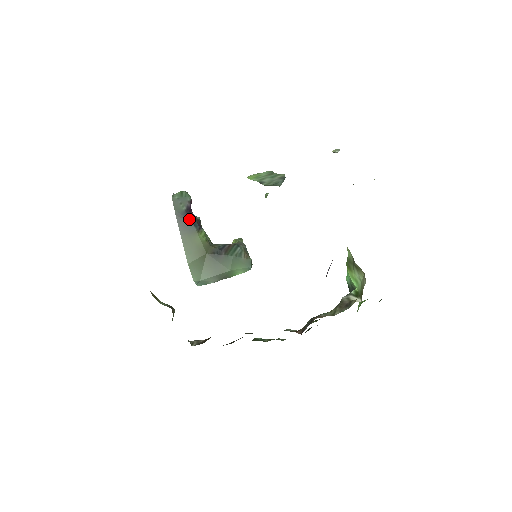
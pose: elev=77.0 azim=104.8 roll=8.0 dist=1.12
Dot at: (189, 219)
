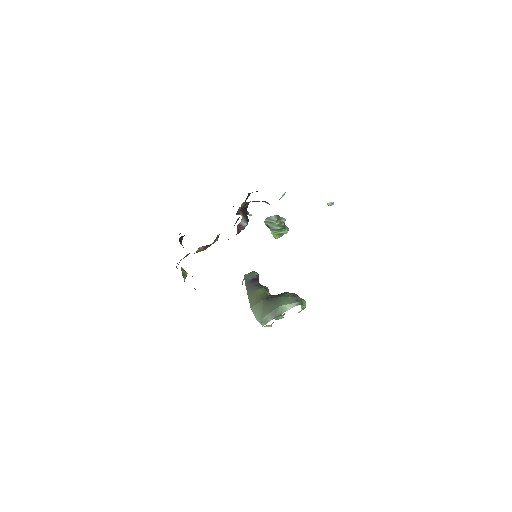
Dot at: (253, 283)
